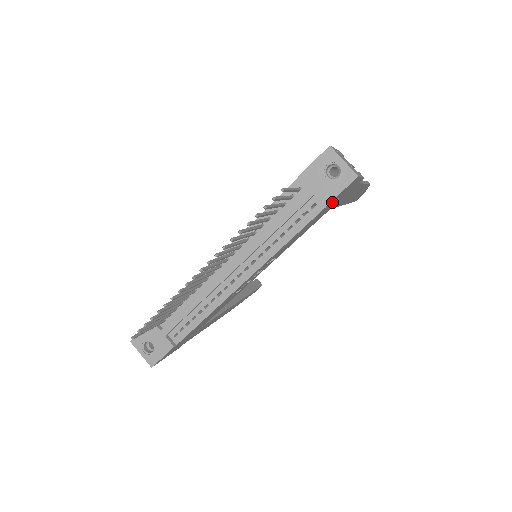
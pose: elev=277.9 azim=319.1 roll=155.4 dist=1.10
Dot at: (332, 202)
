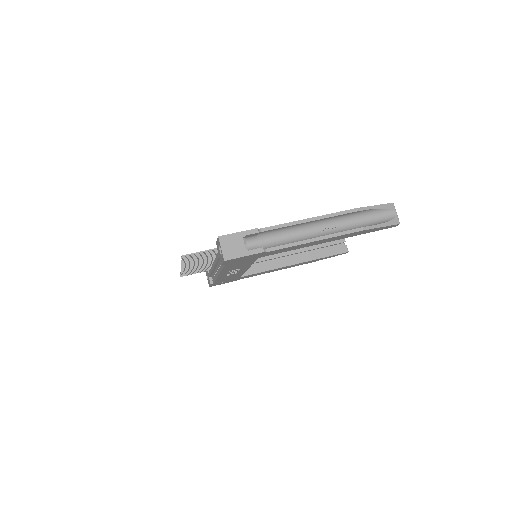
Dot at: (232, 262)
